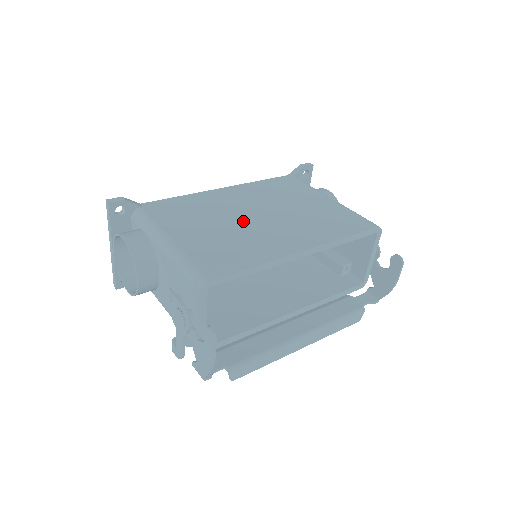
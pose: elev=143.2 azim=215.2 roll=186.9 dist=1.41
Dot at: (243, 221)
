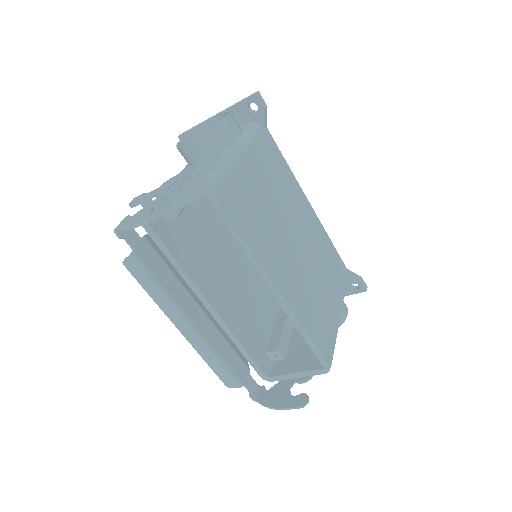
Dot at: (285, 225)
